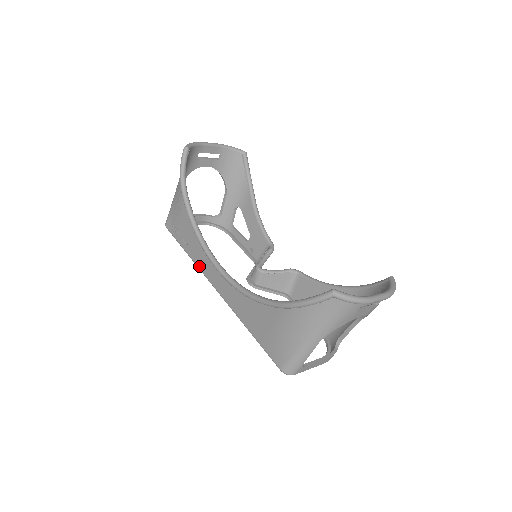
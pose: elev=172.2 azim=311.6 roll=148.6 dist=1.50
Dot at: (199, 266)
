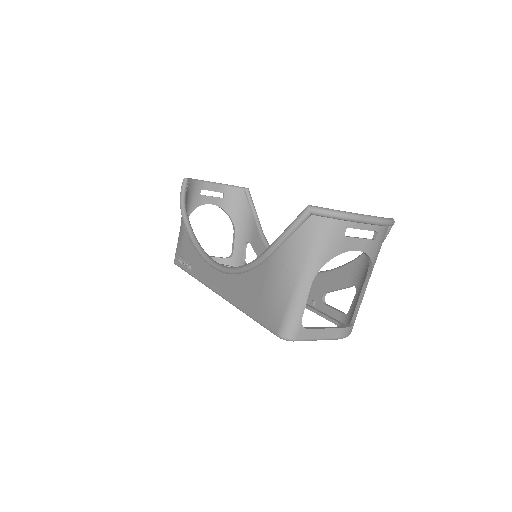
Dot at: (200, 279)
